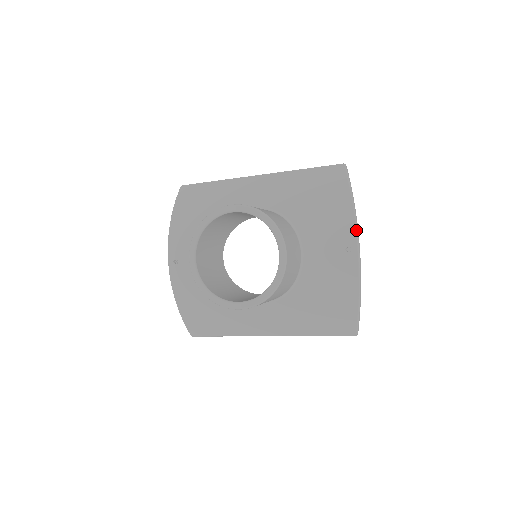
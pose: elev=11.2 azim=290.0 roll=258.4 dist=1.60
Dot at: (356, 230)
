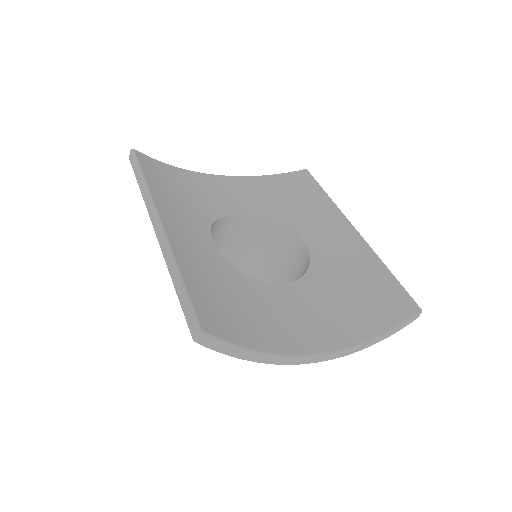
Dot at: (292, 364)
